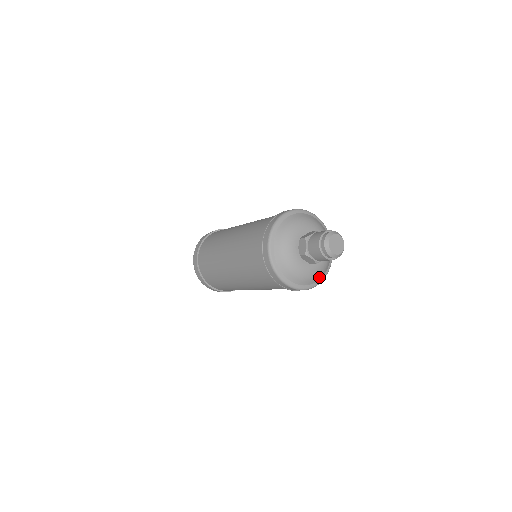
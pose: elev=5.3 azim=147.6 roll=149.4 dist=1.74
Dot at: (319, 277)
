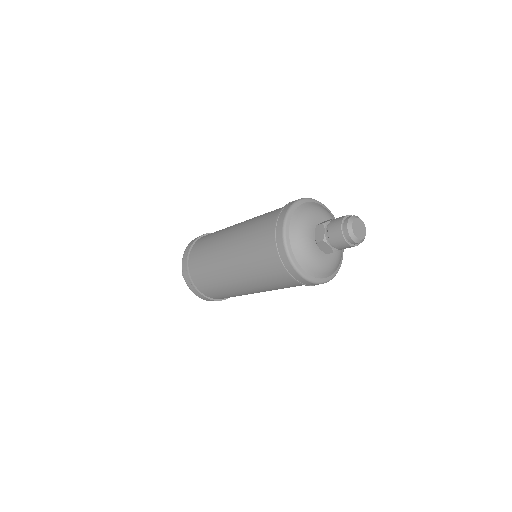
Dot at: occluded
